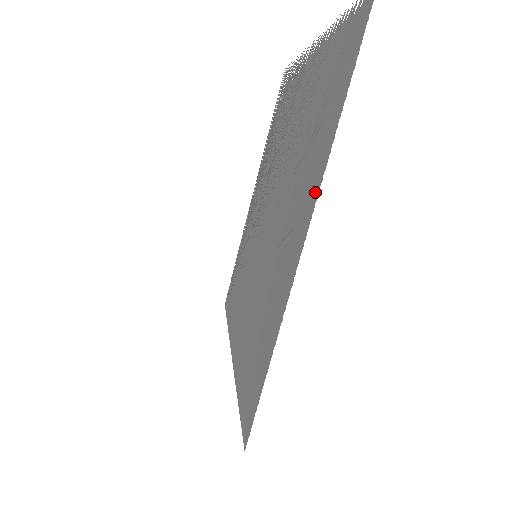
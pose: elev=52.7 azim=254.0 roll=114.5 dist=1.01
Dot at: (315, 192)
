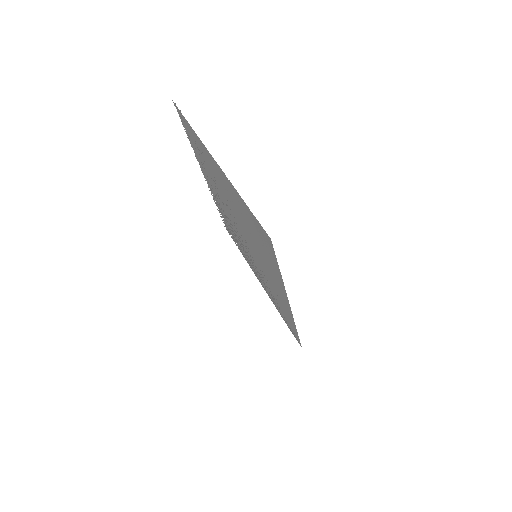
Dot at: (204, 147)
